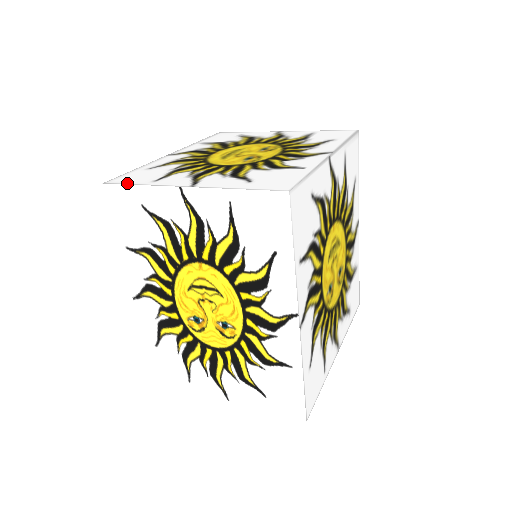
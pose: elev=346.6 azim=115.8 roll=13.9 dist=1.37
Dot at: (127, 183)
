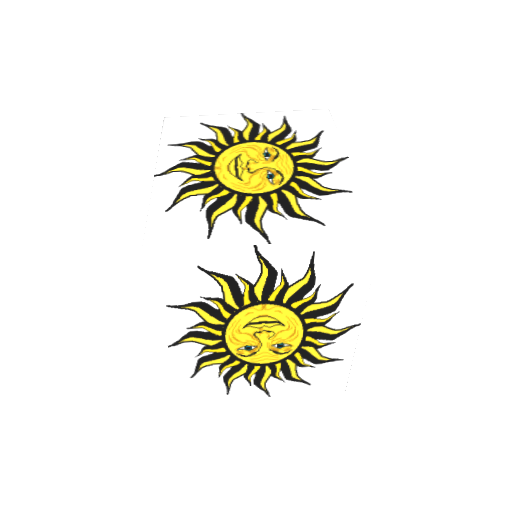
Dot at: (177, 247)
